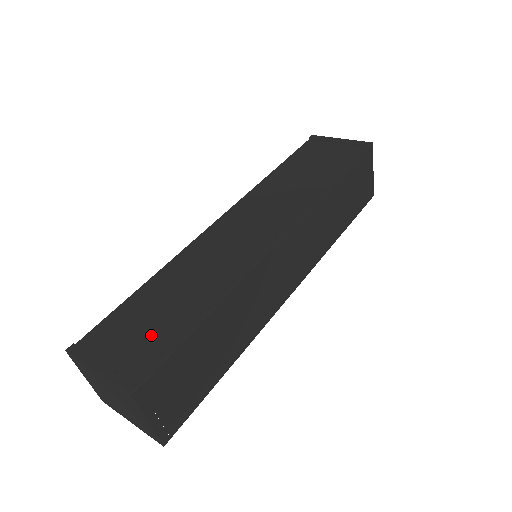
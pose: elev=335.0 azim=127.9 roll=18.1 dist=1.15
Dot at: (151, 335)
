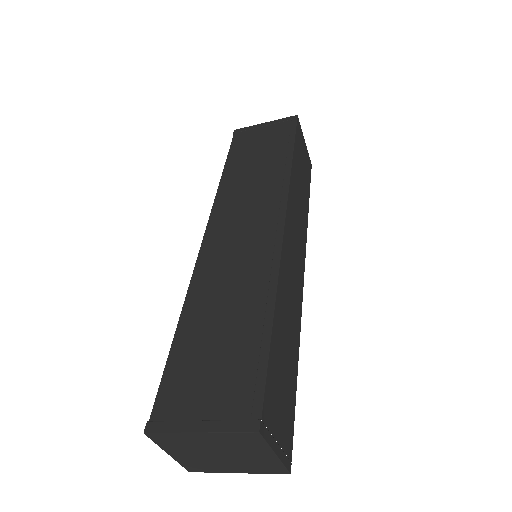
Dot at: (229, 368)
